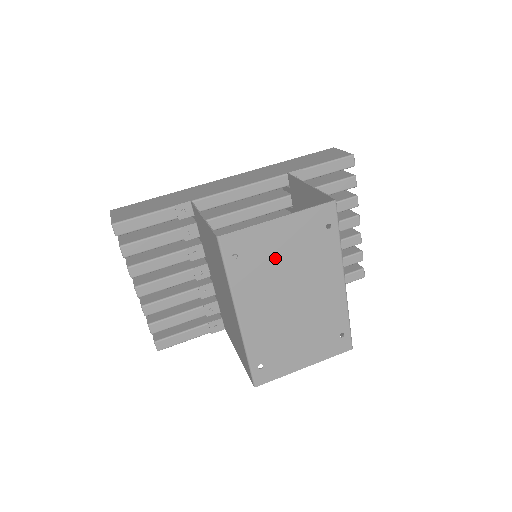
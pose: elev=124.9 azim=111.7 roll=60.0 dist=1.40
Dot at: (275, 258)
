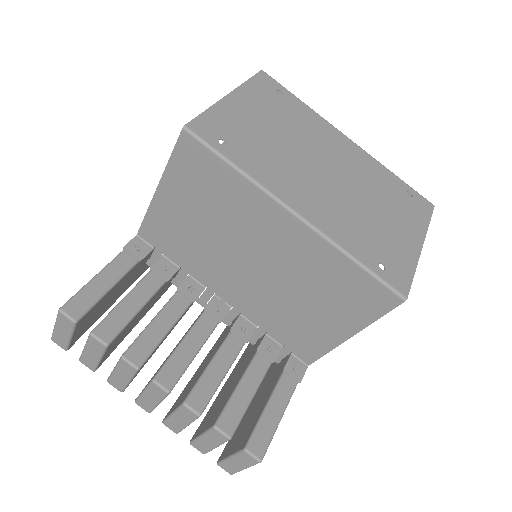
Dot at: (264, 133)
